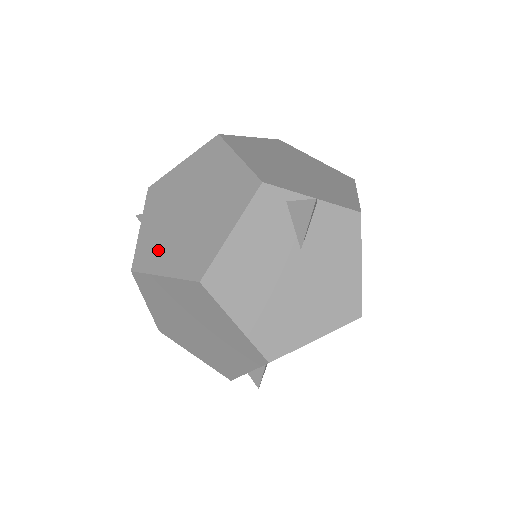
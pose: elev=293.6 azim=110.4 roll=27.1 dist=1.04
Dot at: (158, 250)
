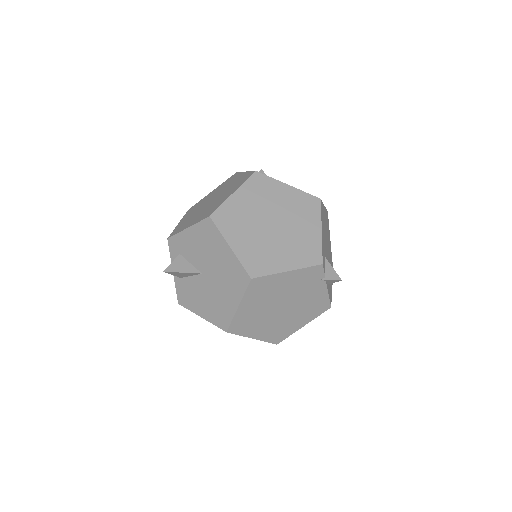
Dot at: (215, 205)
